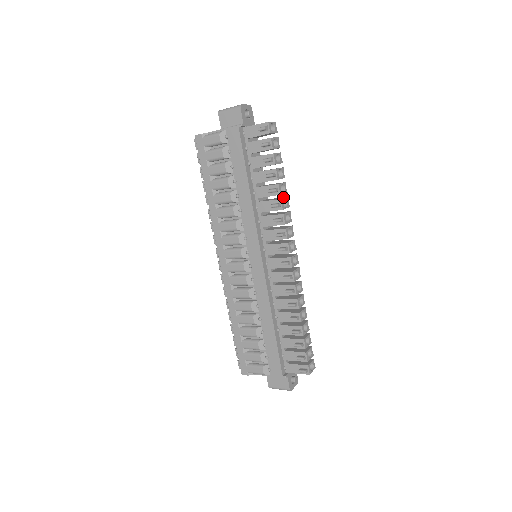
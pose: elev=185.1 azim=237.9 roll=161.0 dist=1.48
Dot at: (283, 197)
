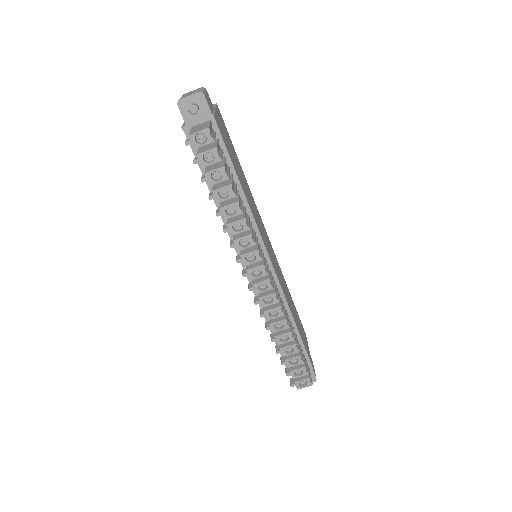
Dot at: (242, 216)
